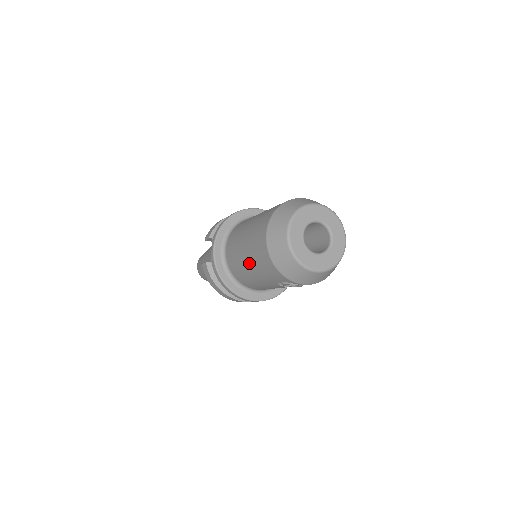
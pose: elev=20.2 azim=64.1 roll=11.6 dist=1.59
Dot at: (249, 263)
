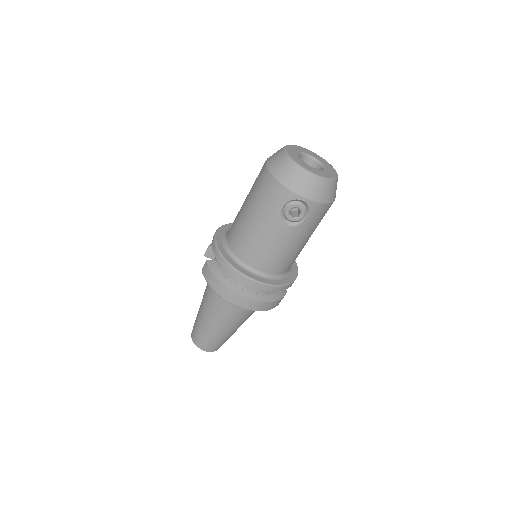
Dot at: (251, 211)
